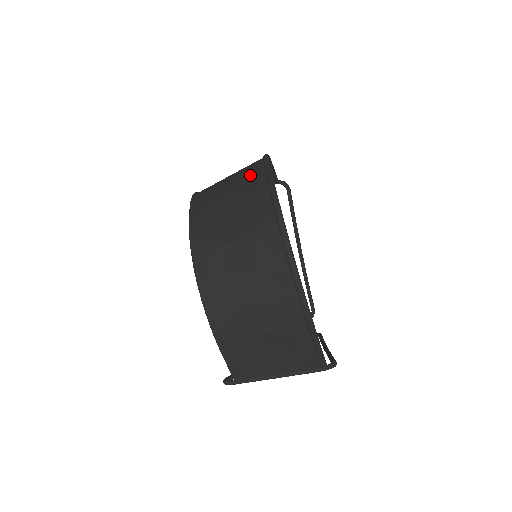
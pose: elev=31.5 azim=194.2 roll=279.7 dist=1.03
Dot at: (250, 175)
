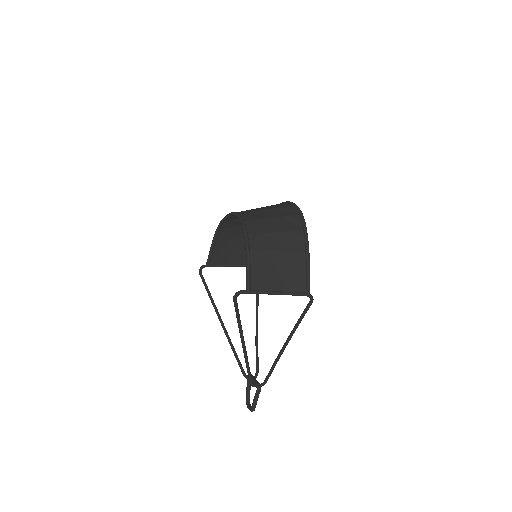
Dot at: occluded
